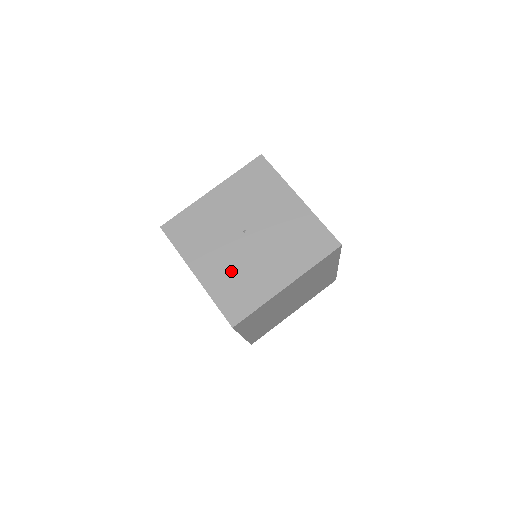
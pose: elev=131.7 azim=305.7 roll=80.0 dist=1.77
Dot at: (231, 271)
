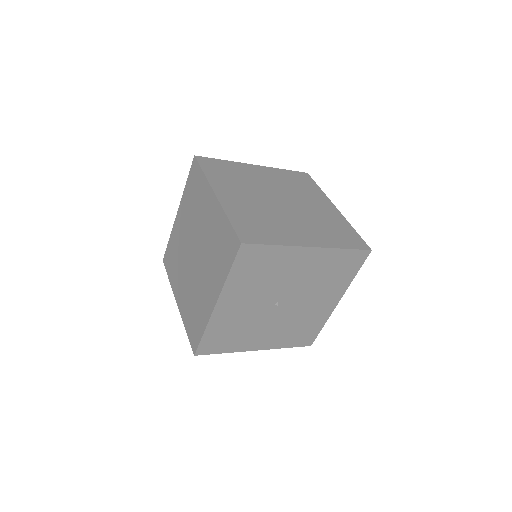
Dot at: (286, 329)
